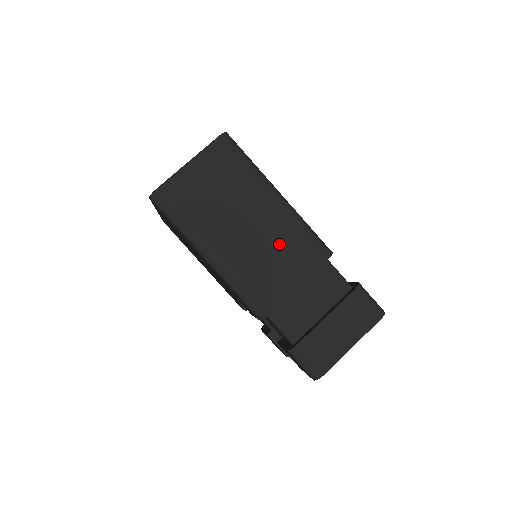
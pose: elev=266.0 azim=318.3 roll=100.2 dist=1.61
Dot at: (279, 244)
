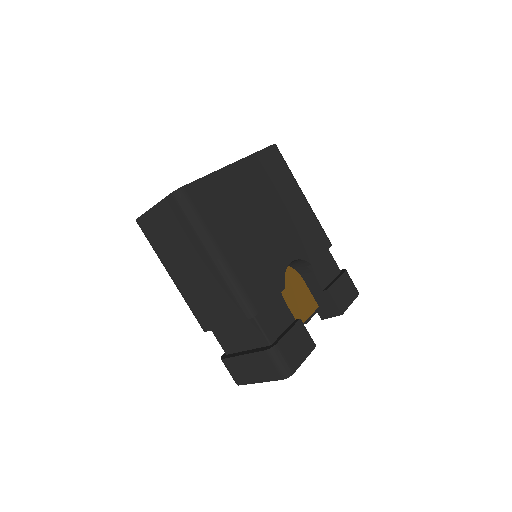
Dot at: (213, 292)
